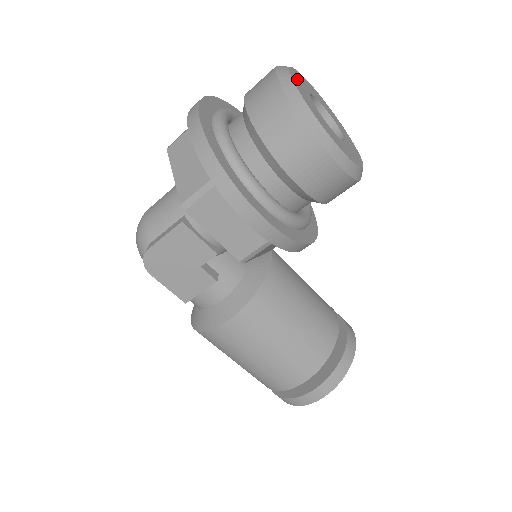
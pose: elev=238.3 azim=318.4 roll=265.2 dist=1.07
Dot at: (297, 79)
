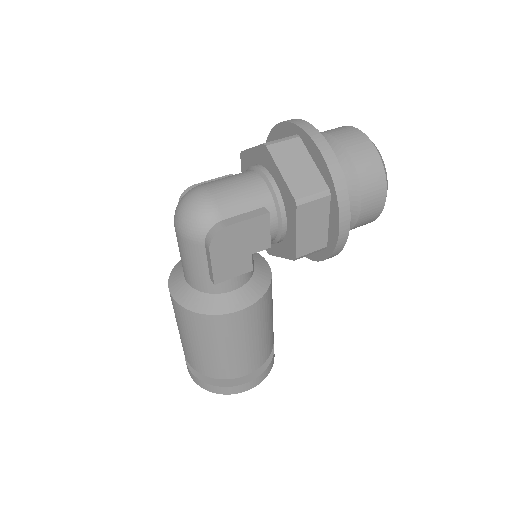
Dot at: occluded
